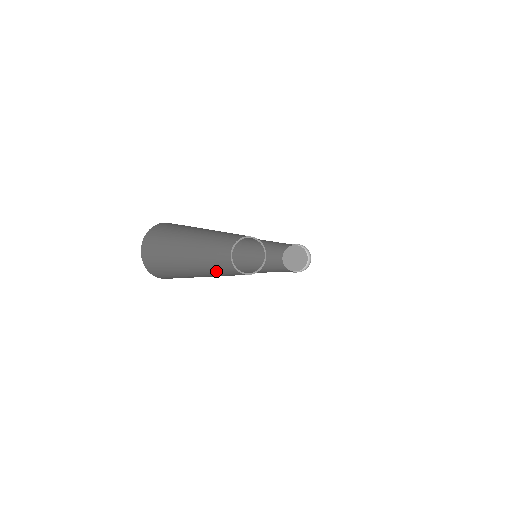
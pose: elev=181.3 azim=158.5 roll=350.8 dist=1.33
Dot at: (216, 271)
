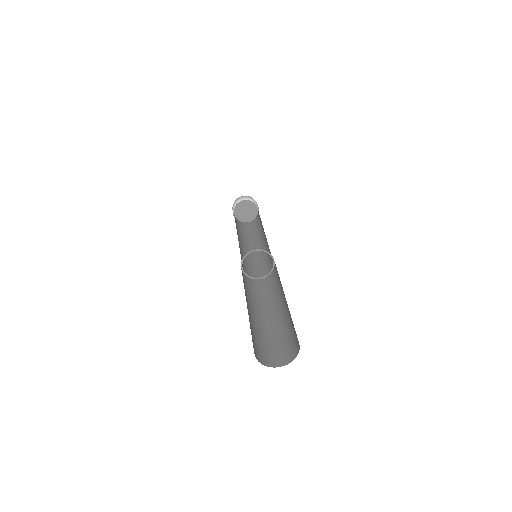
Dot at: (264, 302)
